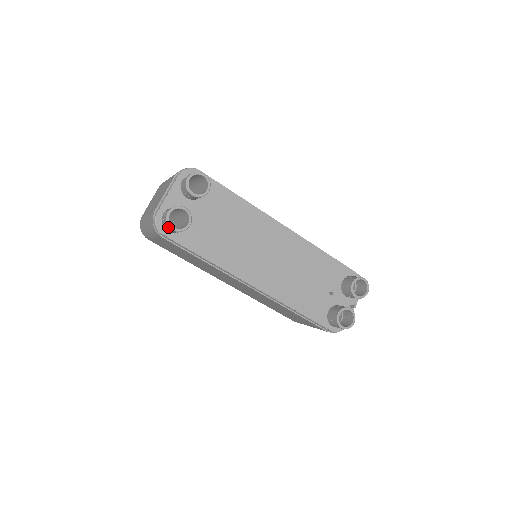
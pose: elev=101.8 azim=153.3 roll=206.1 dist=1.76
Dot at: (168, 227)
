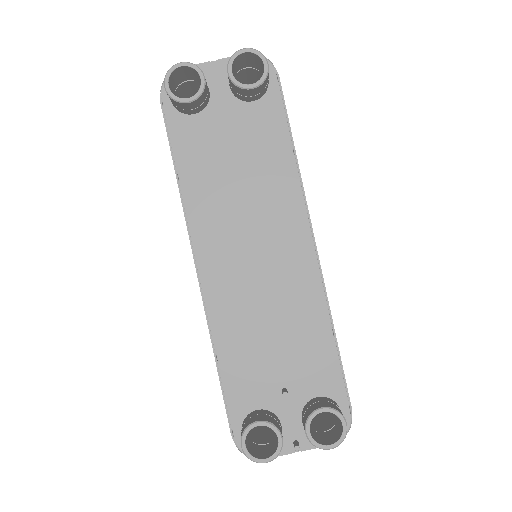
Dot at: (166, 82)
